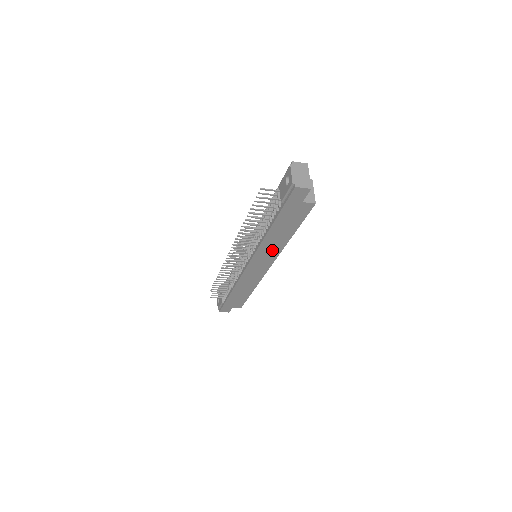
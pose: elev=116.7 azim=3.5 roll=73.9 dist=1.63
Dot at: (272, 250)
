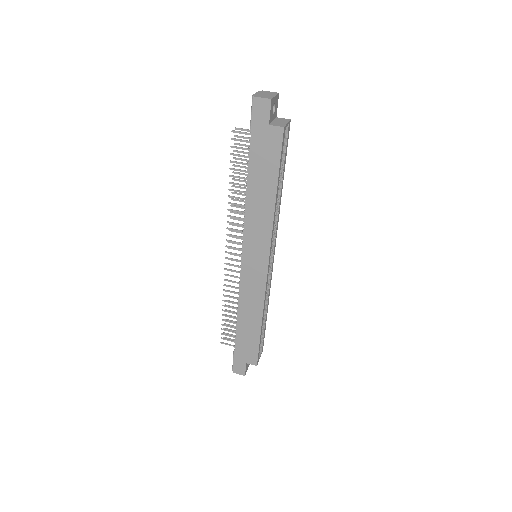
Dot at: (261, 226)
